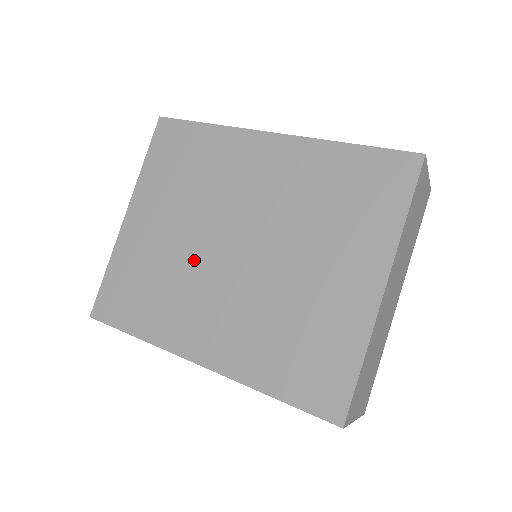
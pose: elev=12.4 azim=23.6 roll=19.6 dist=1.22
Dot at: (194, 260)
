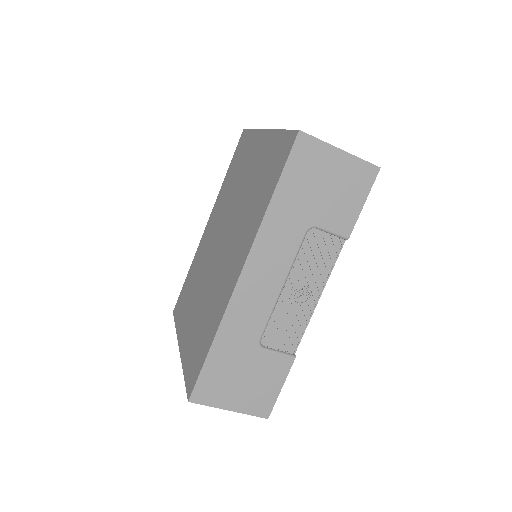
Dot at: (211, 280)
